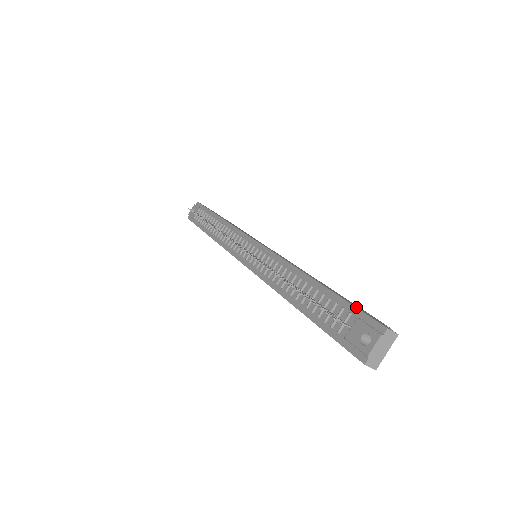
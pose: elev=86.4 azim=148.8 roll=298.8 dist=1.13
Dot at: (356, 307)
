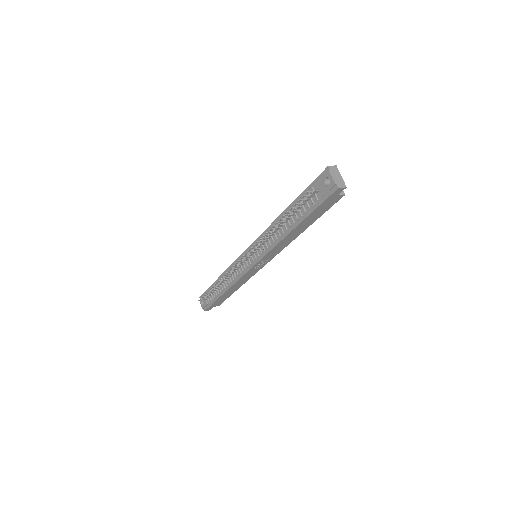
Dot at: (311, 183)
